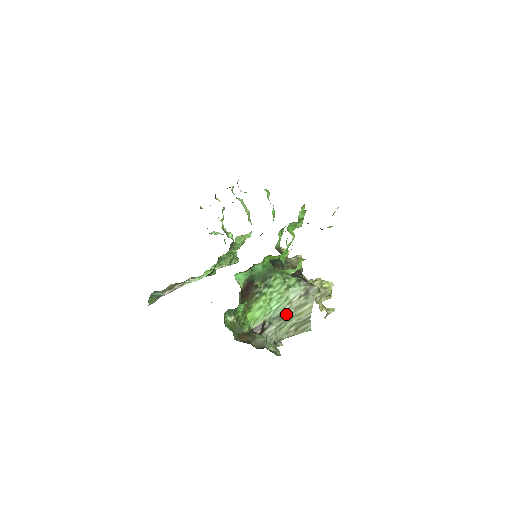
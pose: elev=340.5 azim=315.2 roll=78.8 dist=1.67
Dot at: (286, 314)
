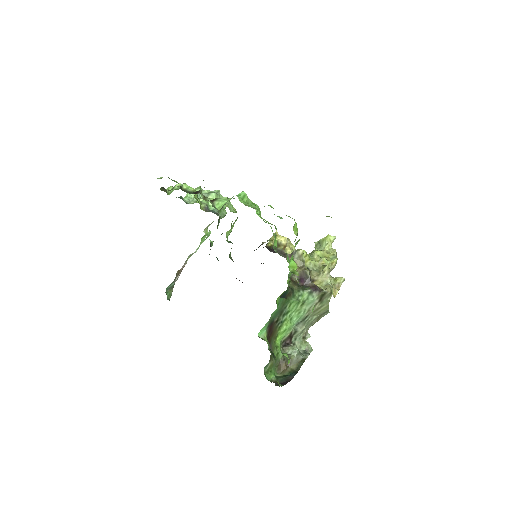
Dot at: (307, 318)
